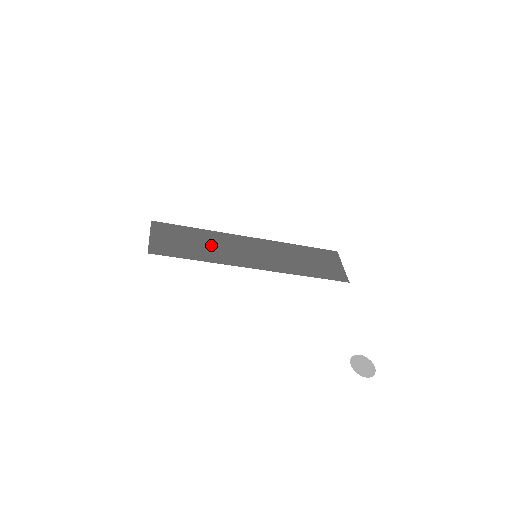
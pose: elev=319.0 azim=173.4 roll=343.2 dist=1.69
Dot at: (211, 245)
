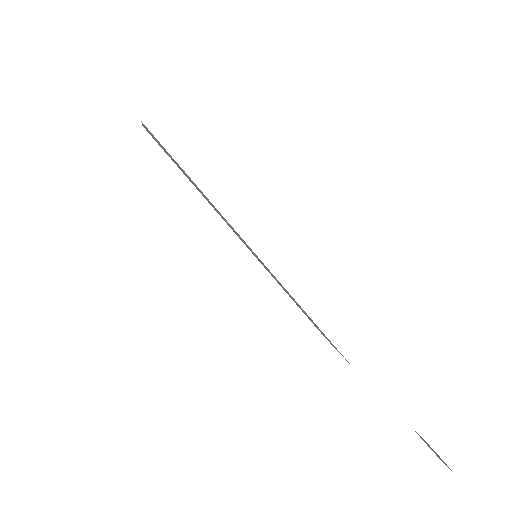
Dot at: occluded
